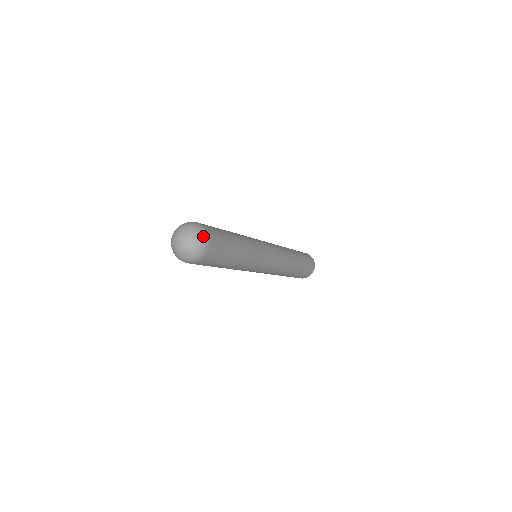
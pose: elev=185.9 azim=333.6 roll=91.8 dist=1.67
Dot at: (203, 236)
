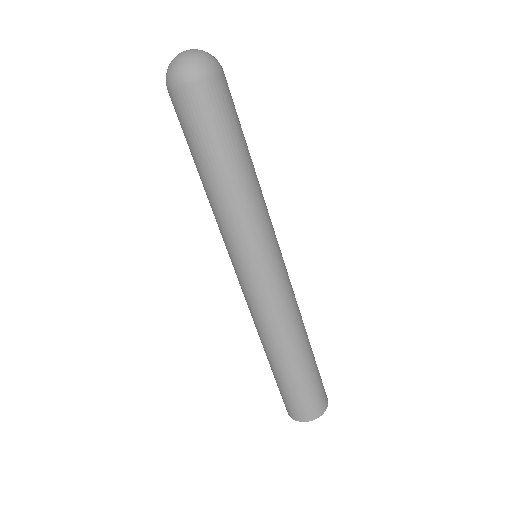
Dot at: occluded
